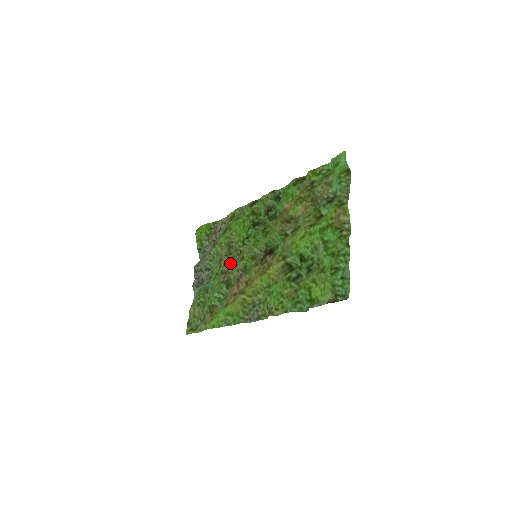
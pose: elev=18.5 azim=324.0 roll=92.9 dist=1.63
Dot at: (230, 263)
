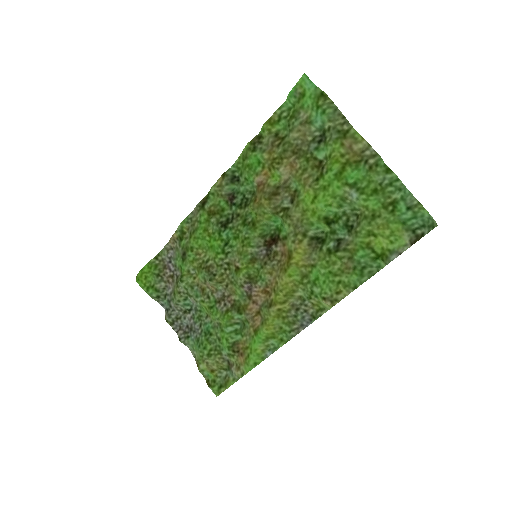
Dot at: (221, 285)
